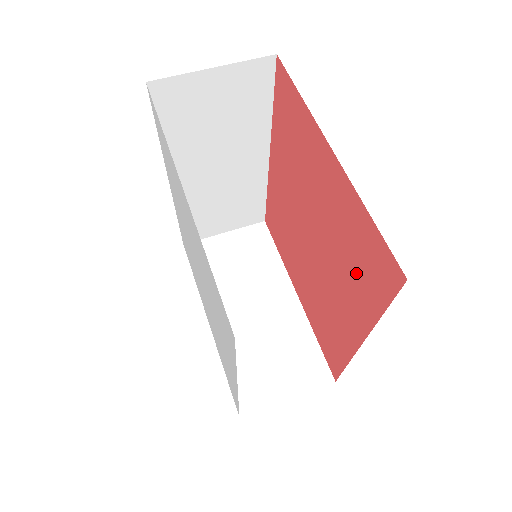
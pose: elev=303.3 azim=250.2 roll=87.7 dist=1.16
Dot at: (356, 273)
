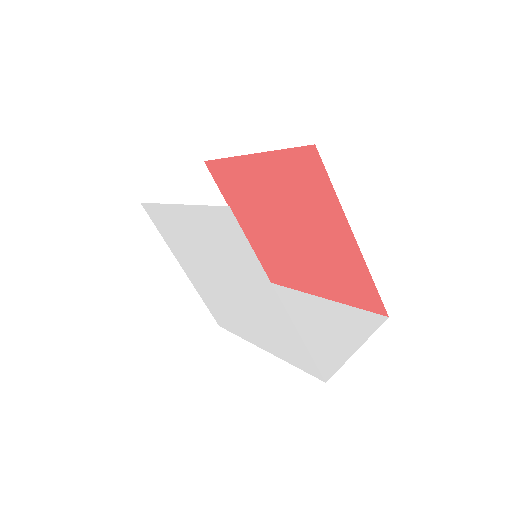
Dot at: (339, 282)
